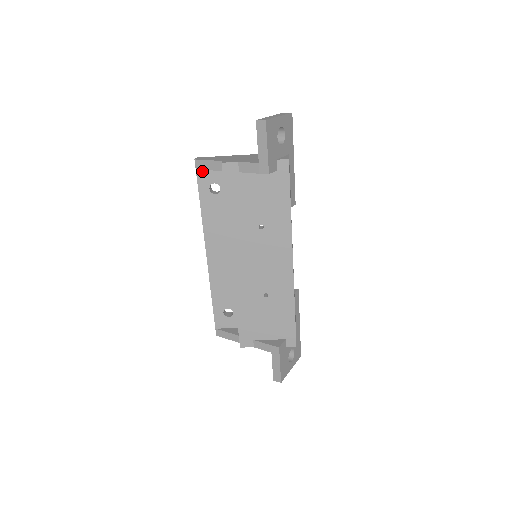
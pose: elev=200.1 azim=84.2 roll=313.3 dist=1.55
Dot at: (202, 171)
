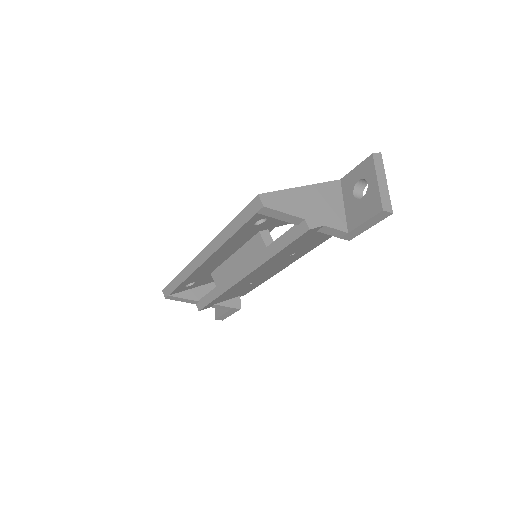
Dot at: (262, 213)
